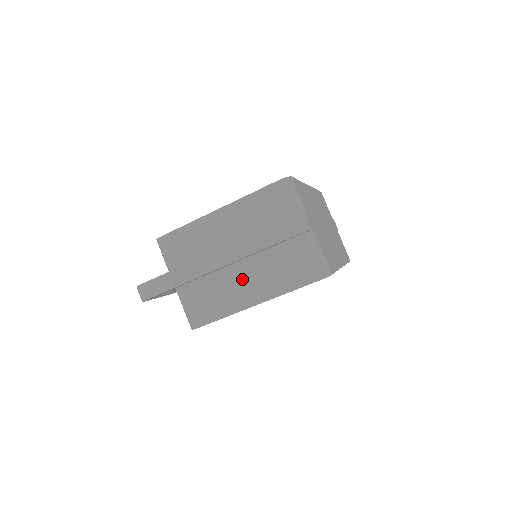
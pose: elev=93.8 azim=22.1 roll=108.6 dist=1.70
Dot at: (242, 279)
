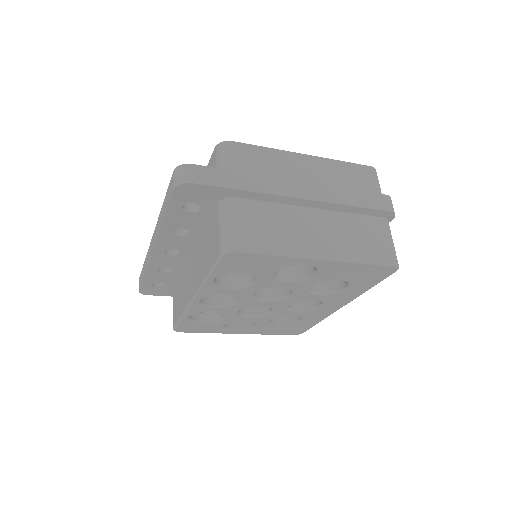
Dot at: (314, 226)
